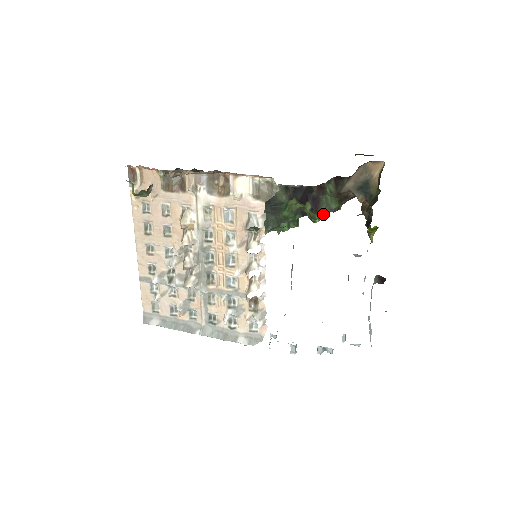
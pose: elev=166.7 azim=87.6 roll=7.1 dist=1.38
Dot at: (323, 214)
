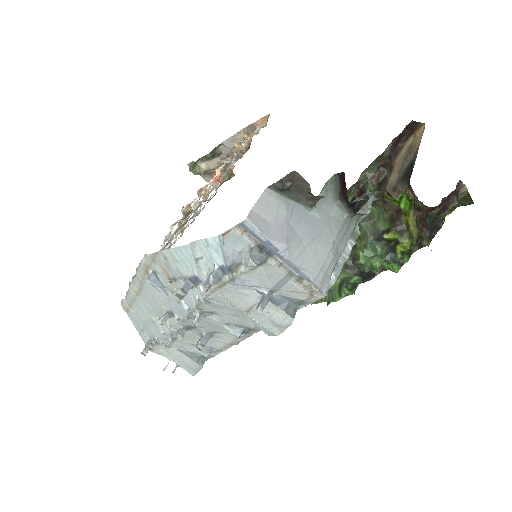
Dot at: (365, 236)
